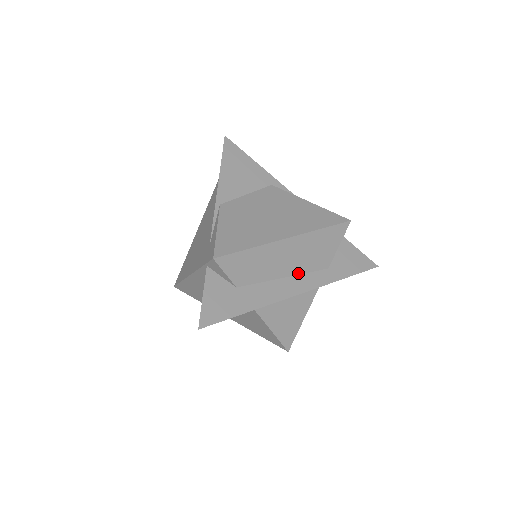
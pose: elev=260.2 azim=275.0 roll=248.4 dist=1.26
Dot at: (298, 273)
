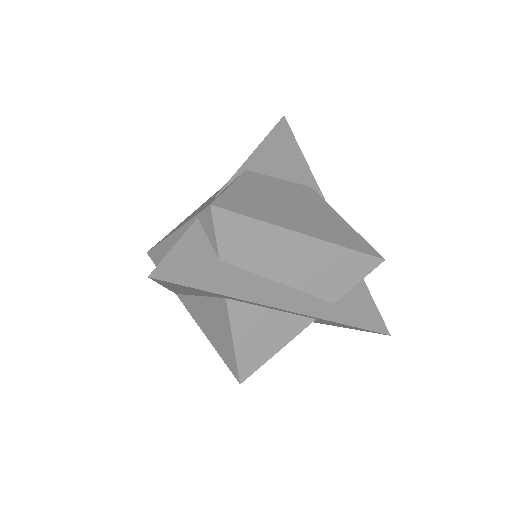
Dot at: (298, 288)
